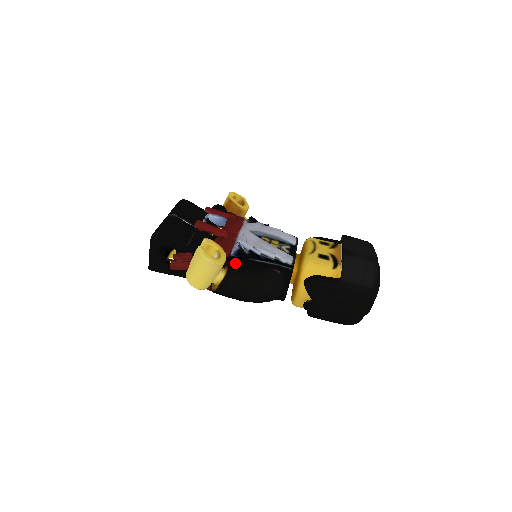
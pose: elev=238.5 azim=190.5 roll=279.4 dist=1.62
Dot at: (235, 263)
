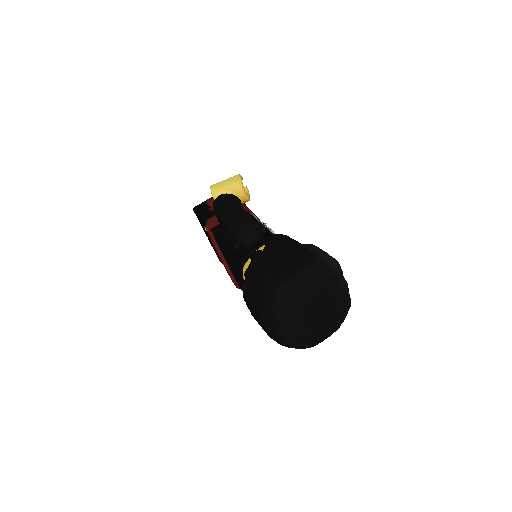
Dot at: occluded
